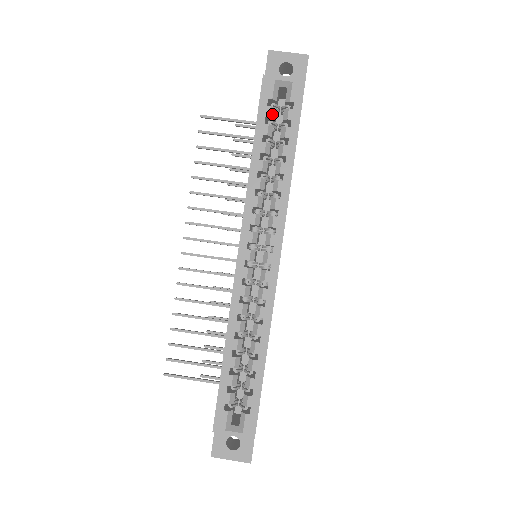
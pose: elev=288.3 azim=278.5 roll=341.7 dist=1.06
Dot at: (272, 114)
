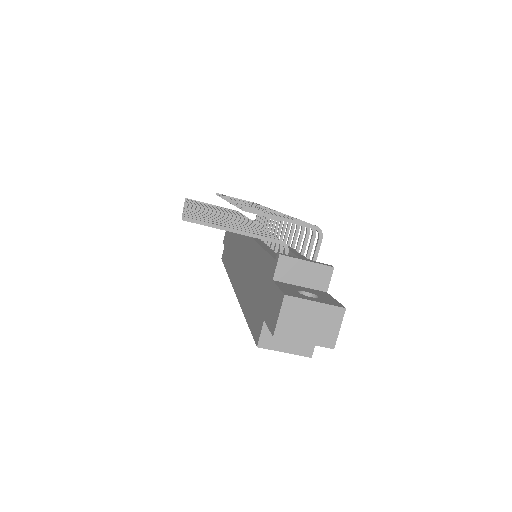
Dot at: occluded
